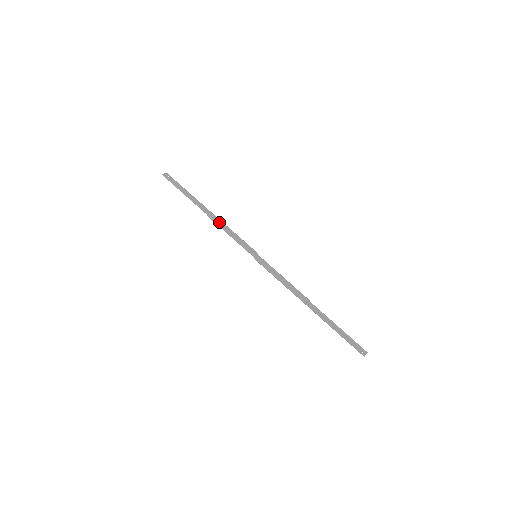
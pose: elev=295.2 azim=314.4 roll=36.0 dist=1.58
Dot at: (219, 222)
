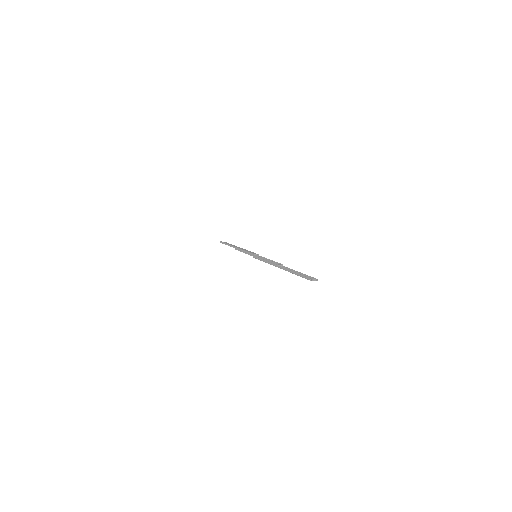
Dot at: (240, 248)
